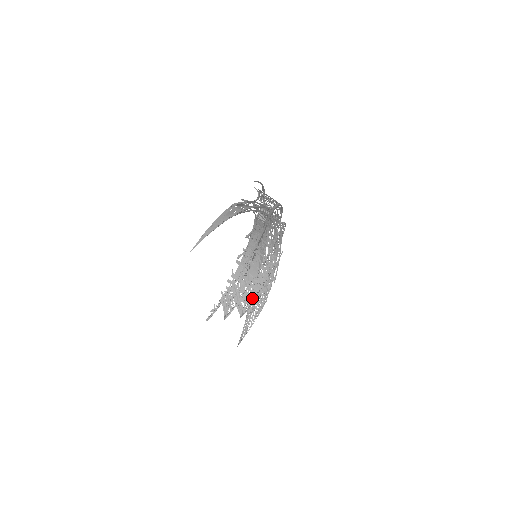
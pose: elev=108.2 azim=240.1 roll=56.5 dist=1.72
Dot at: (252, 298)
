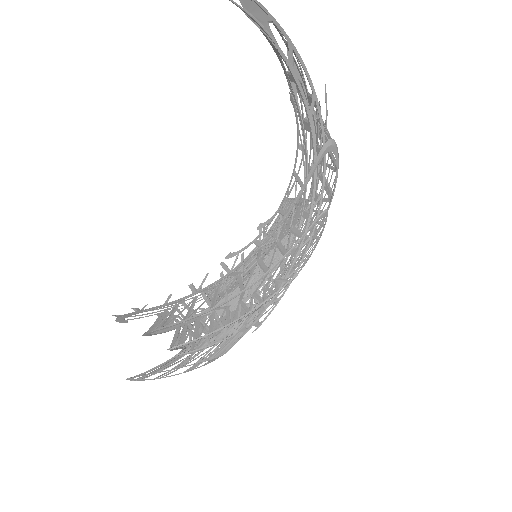
Dot at: occluded
